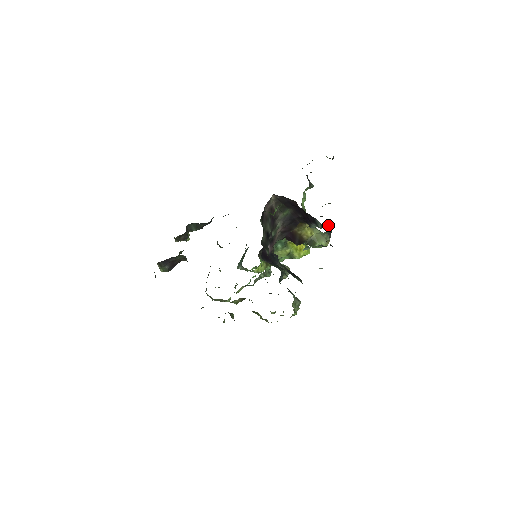
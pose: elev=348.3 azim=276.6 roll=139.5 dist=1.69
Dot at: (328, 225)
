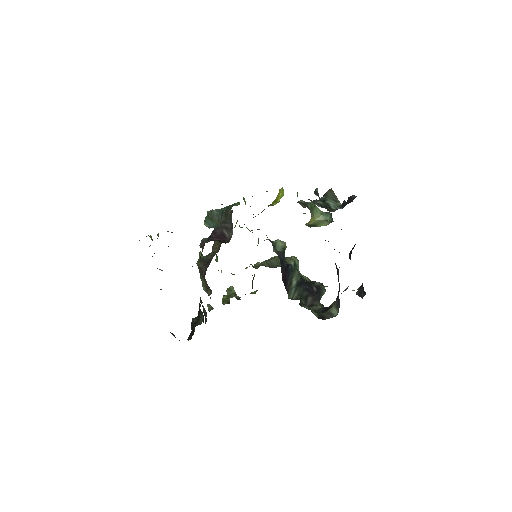
Dot at: occluded
